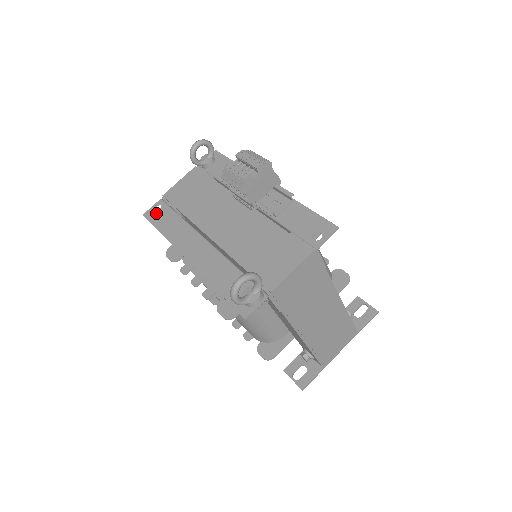
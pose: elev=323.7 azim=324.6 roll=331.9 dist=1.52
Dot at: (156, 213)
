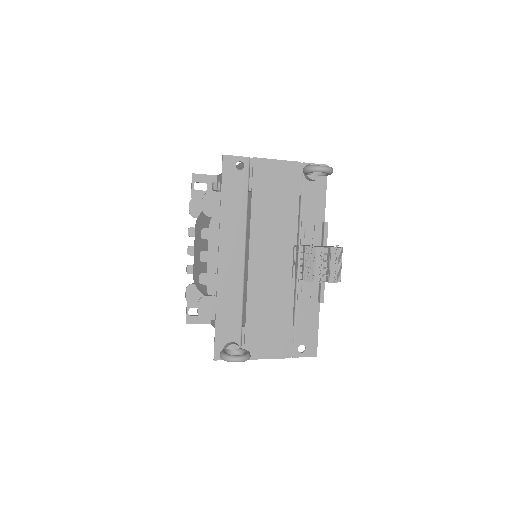
Dot at: (234, 171)
